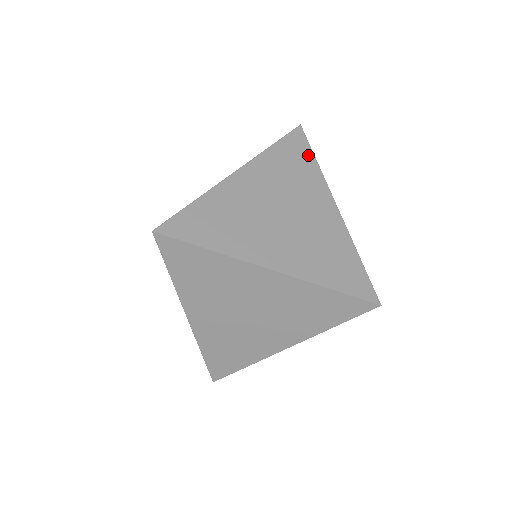
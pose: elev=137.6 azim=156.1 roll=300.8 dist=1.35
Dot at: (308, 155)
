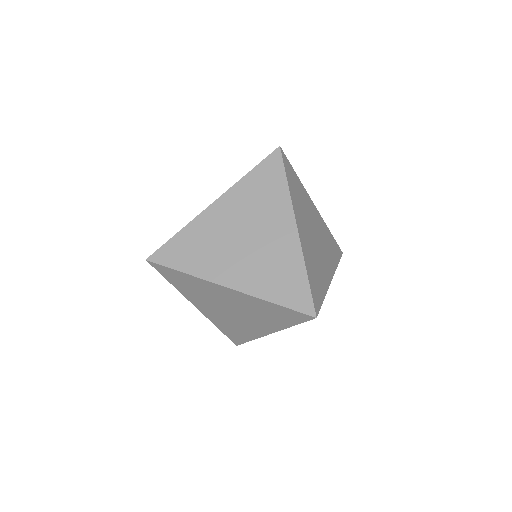
Dot at: (280, 178)
